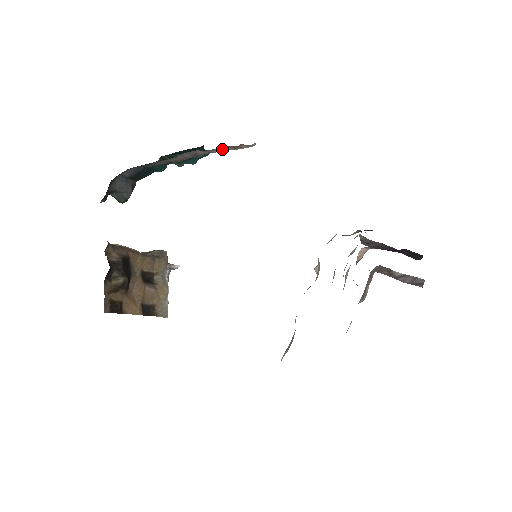
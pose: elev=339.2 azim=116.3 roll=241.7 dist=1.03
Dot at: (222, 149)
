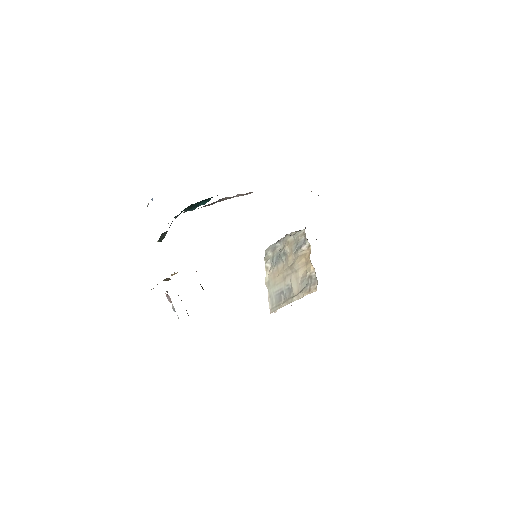
Dot at: (235, 196)
